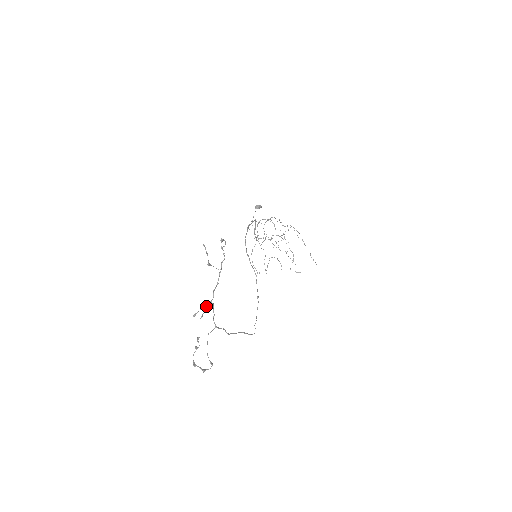
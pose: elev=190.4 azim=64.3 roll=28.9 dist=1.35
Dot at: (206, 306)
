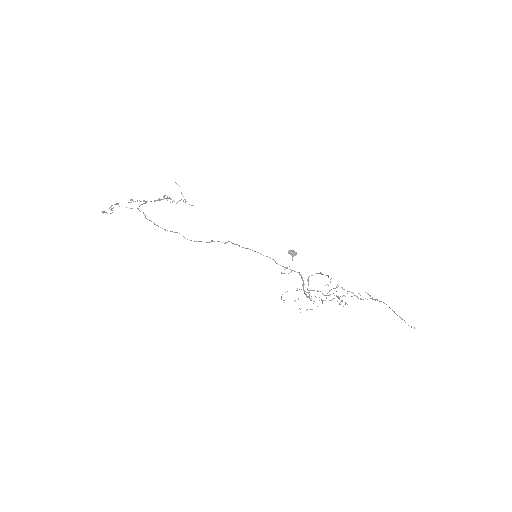
Dot at: (141, 201)
